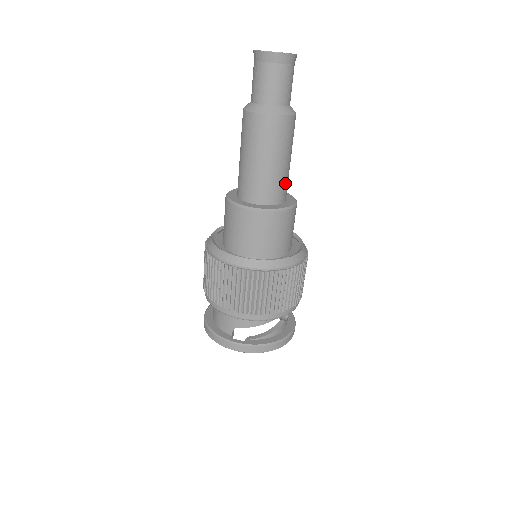
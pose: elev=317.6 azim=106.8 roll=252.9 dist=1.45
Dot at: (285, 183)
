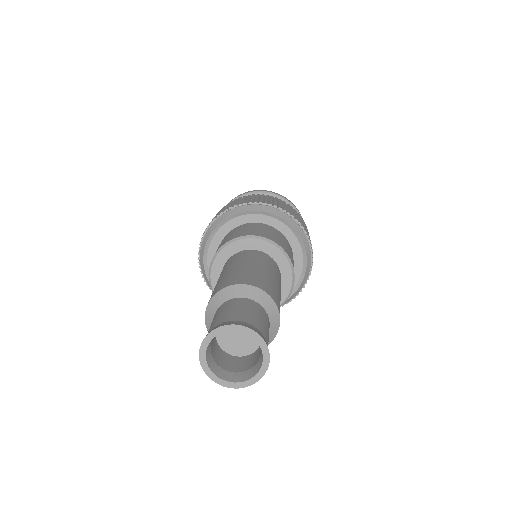
Dot at: occluded
